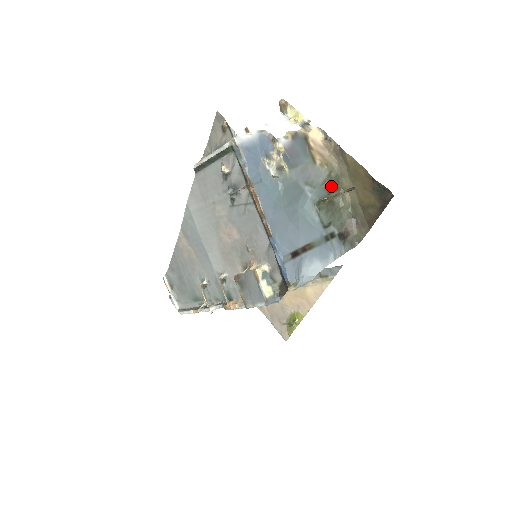
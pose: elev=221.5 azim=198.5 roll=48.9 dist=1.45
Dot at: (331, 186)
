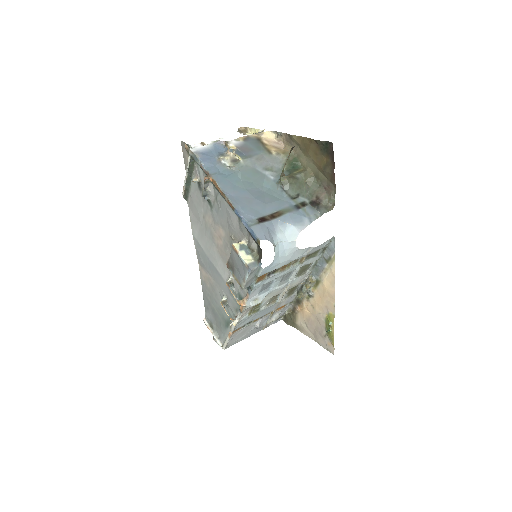
Dot at: (292, 167)
